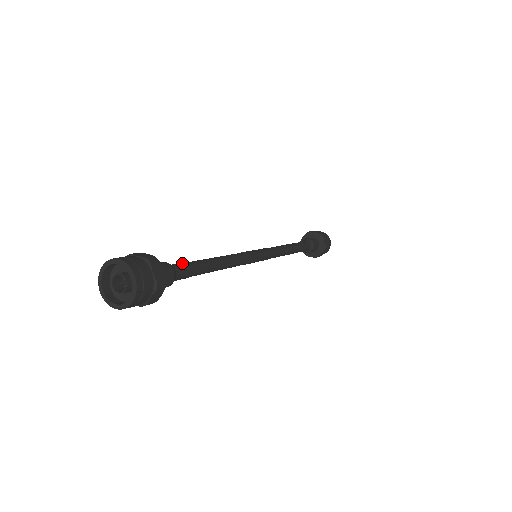
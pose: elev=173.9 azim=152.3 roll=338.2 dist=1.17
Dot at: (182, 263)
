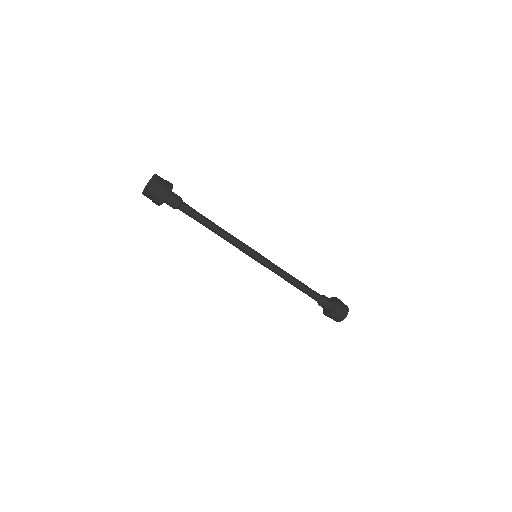
Dot at: occluded
